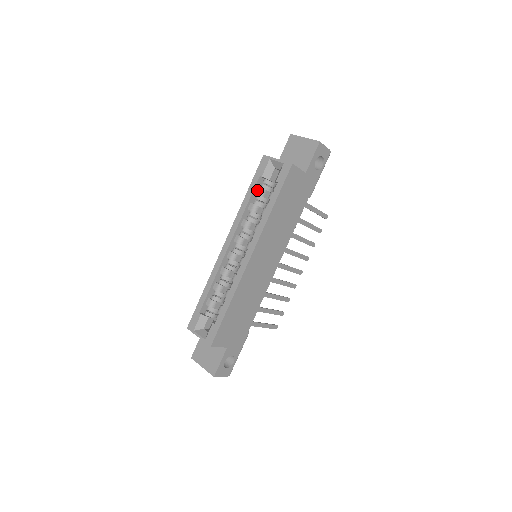
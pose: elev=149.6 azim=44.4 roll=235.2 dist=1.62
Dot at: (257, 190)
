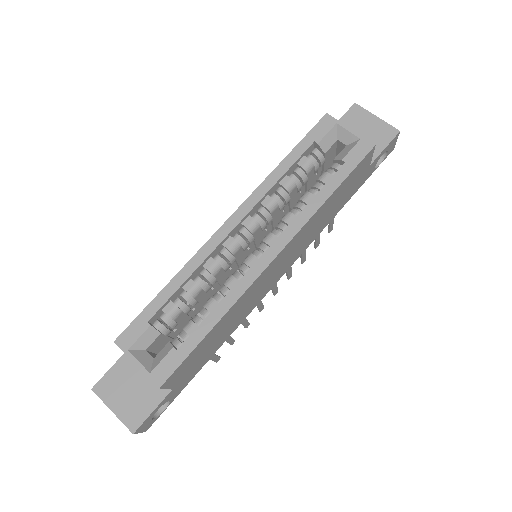
Dot at: (302, 160)
